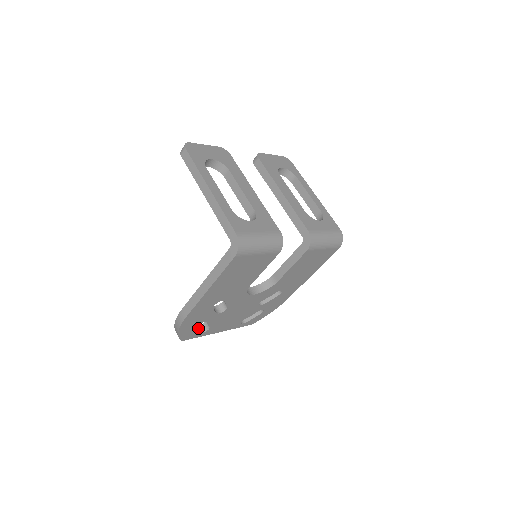
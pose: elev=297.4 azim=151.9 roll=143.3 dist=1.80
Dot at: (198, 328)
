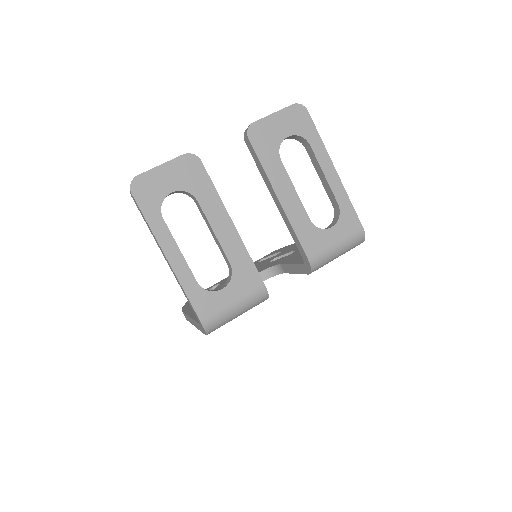
Dot at: occluded
